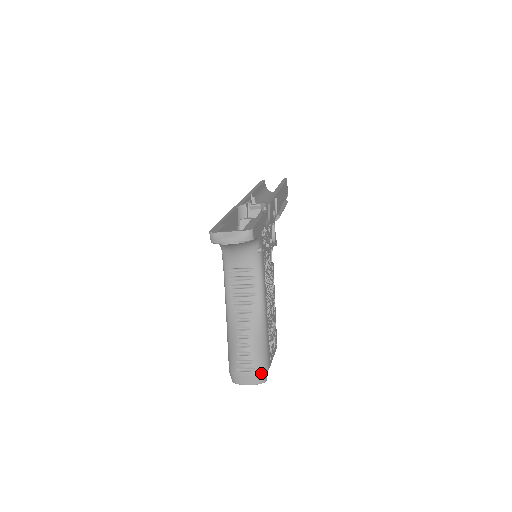
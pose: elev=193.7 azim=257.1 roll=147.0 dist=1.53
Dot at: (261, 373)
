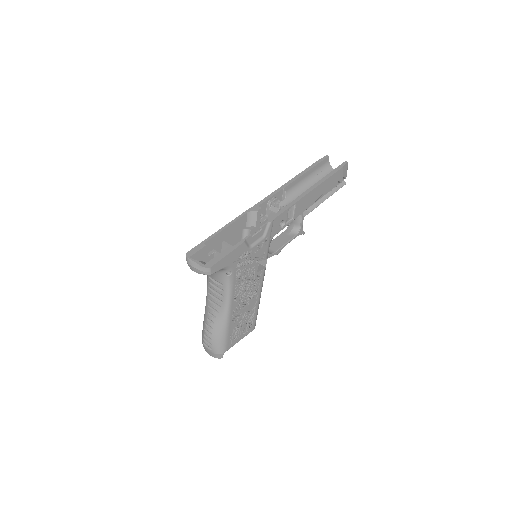
Dot at: (217, 353)
